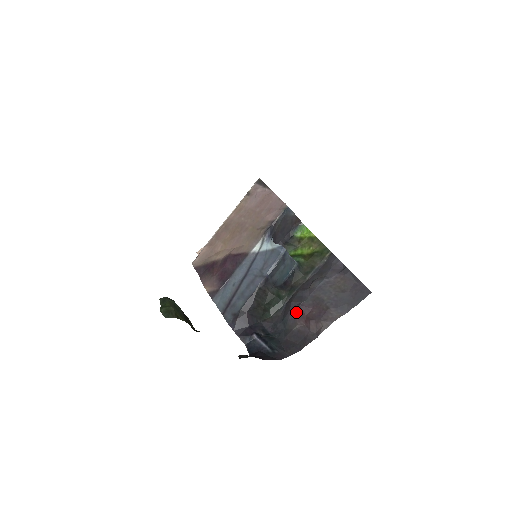
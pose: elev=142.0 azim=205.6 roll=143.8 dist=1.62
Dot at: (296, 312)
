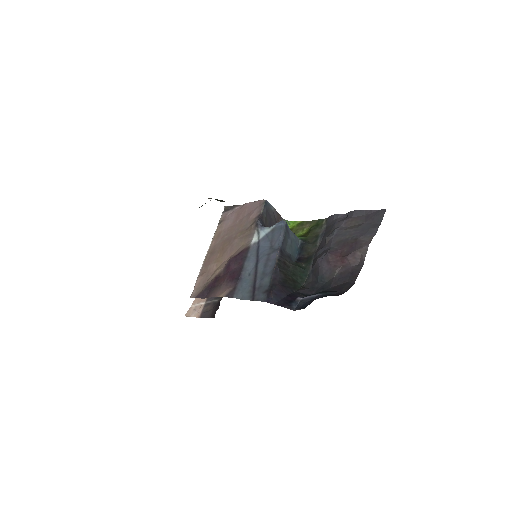
Dot at: (327, 262)
